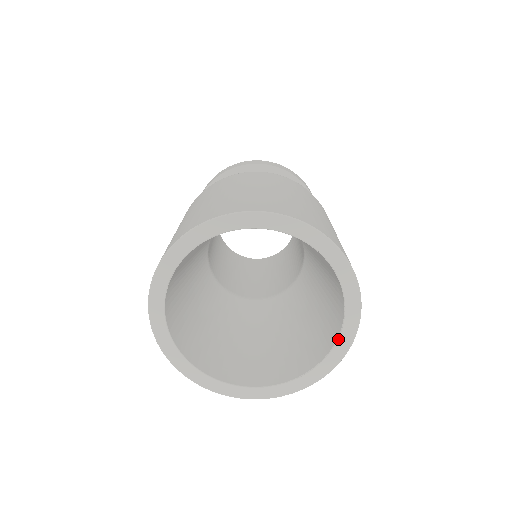
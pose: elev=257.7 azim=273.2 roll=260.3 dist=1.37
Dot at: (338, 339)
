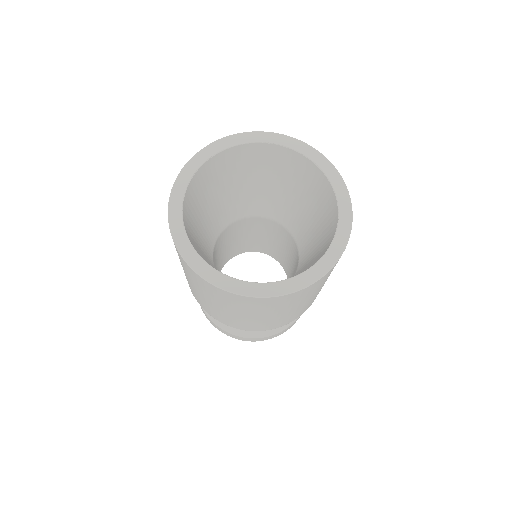
Dot at: (336, 197)
